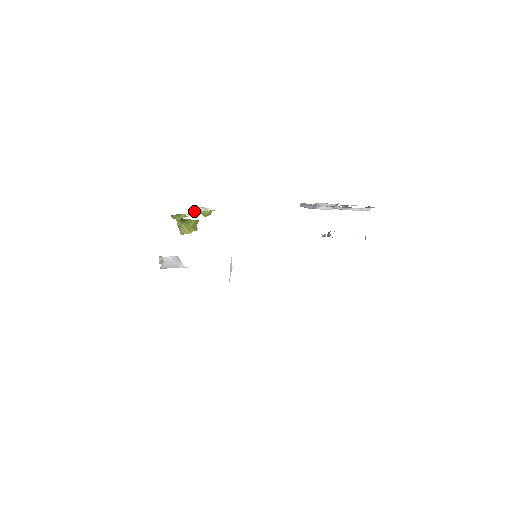
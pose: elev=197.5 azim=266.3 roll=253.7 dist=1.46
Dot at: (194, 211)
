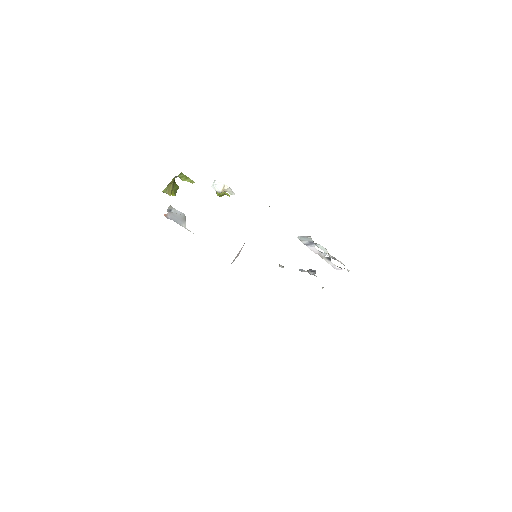
Dot at: (222, 187)
